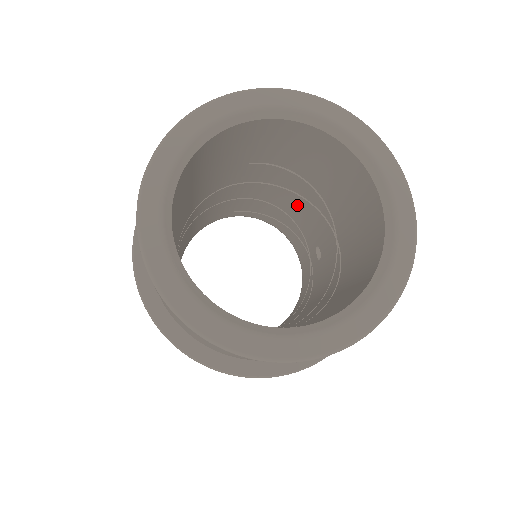
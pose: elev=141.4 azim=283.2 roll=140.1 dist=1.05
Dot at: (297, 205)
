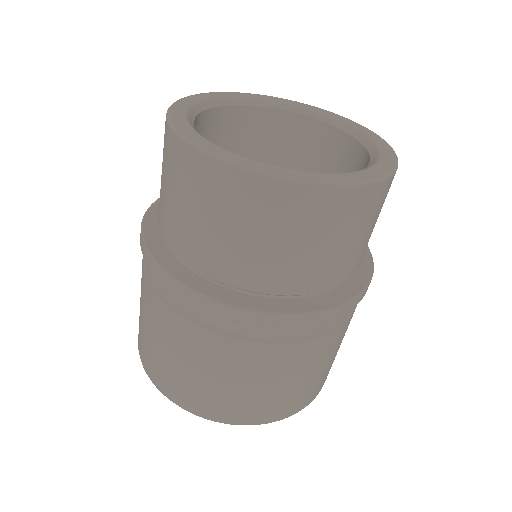
Dot at: occluded
